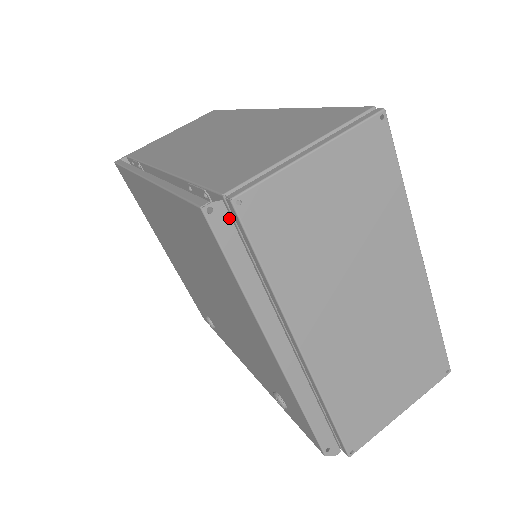
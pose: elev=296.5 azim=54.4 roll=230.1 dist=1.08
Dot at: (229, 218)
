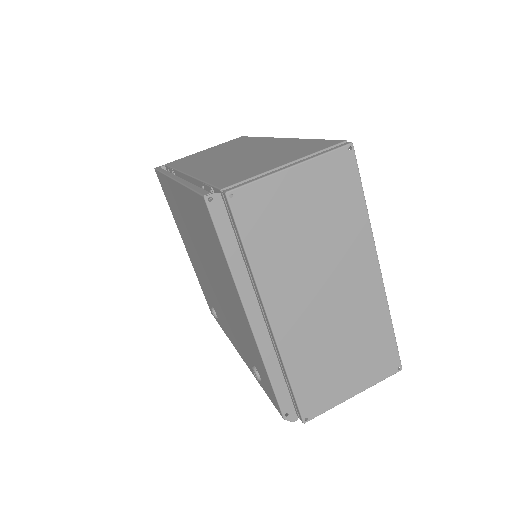
Dot at: (224, 207)
